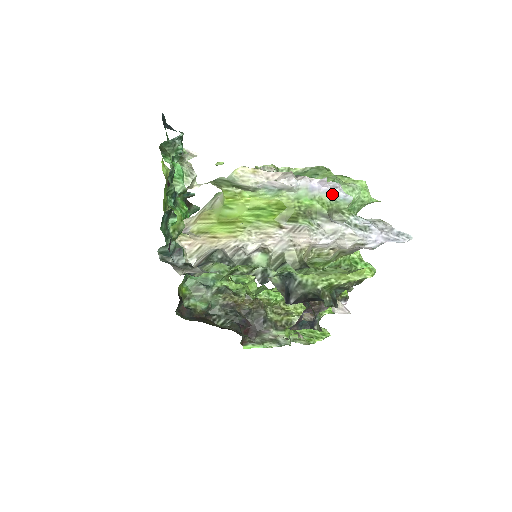
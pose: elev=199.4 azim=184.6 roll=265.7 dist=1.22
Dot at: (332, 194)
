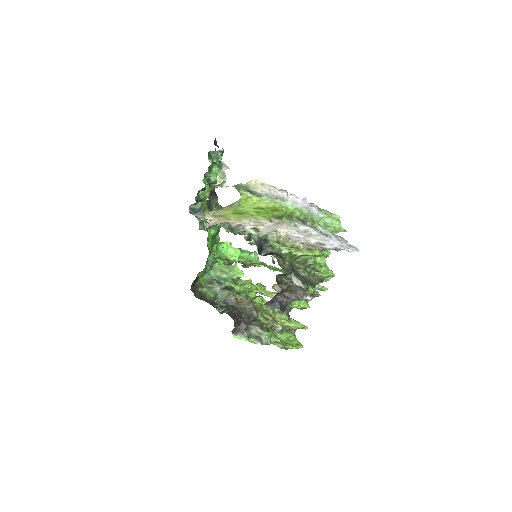
Dot at: (310, 210)
